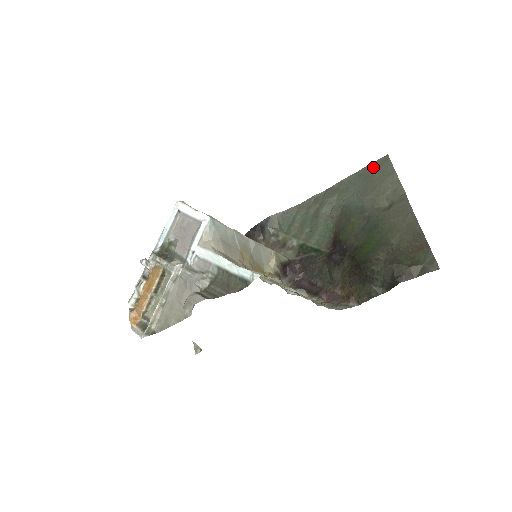
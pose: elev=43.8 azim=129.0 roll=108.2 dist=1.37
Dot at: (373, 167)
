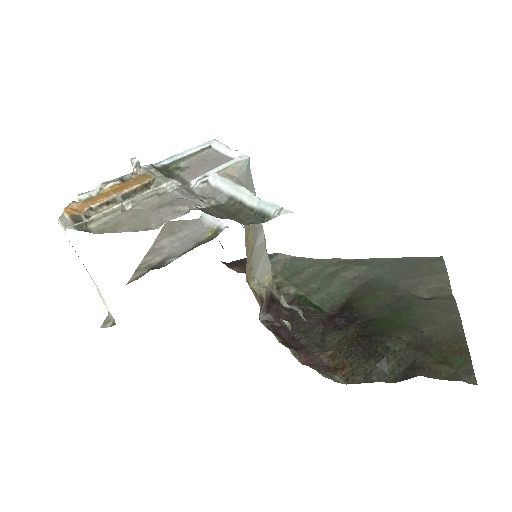
Dot at: (421, 260)
